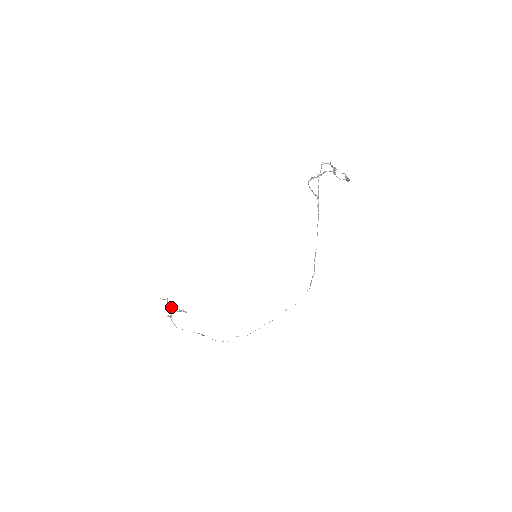
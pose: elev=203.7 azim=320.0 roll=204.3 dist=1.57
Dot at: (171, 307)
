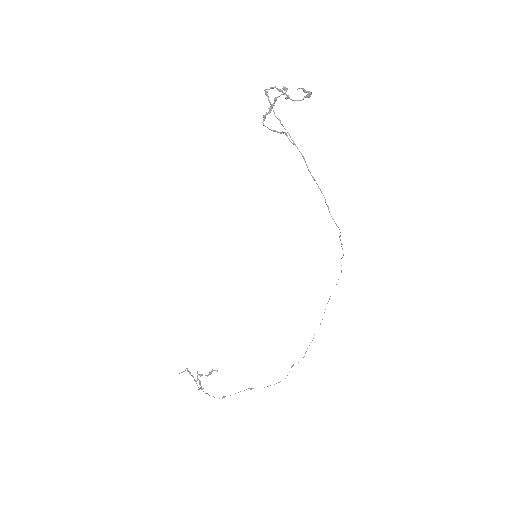
Dot at: (197, 375)
